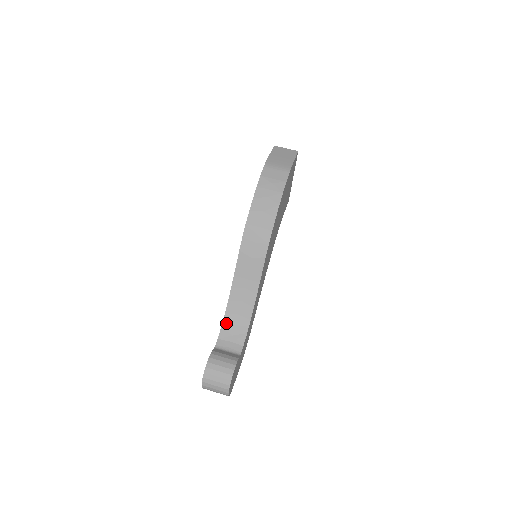
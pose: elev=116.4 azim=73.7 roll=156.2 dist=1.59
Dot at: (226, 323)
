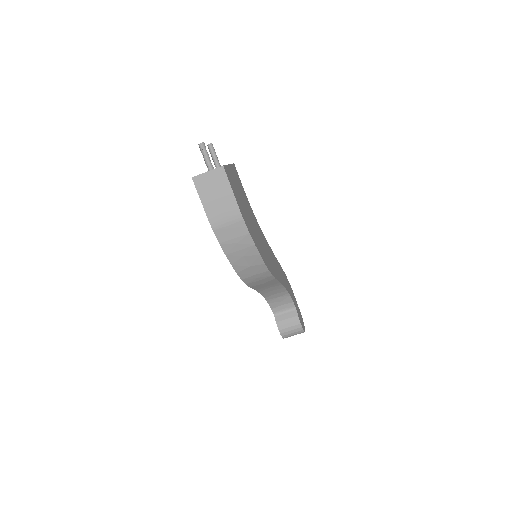
Dot at: (270, 300)
